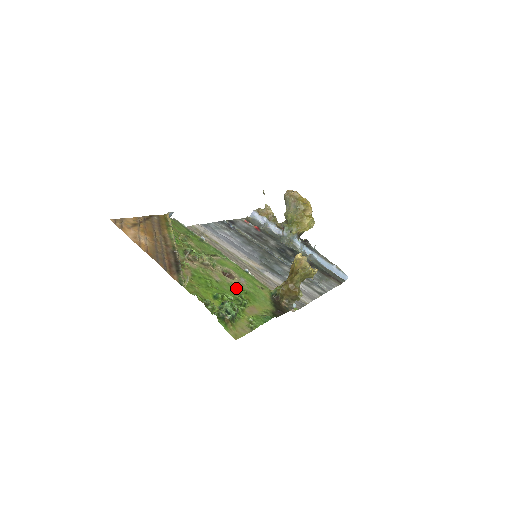
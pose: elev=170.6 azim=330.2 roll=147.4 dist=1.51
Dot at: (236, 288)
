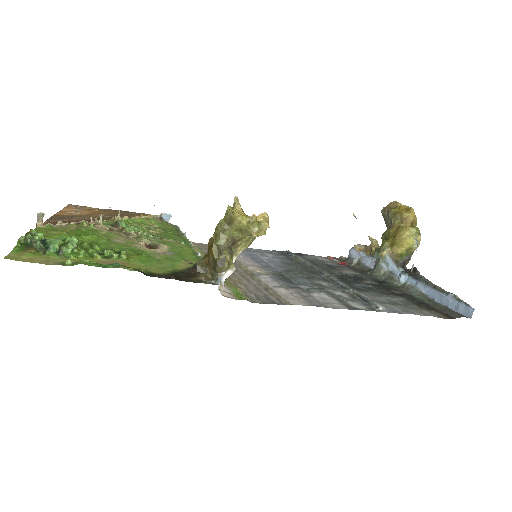
Dot at: (132, 250)
